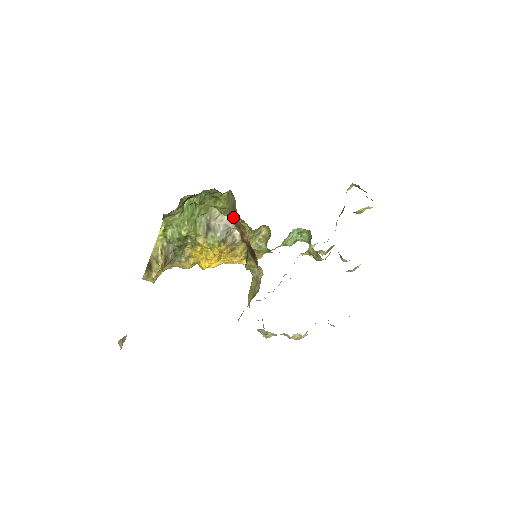
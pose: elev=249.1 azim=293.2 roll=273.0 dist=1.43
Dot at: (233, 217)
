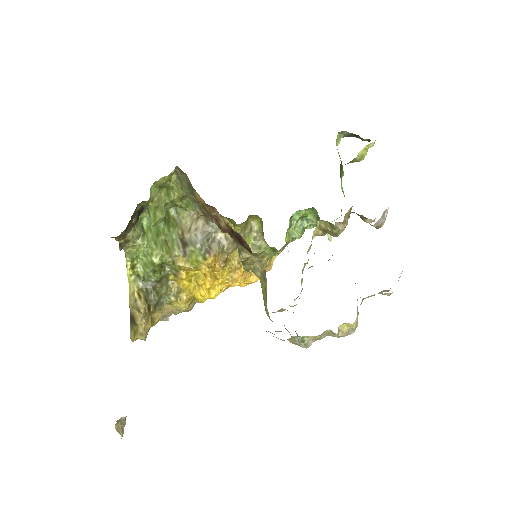
Dot at: (199, 207)
